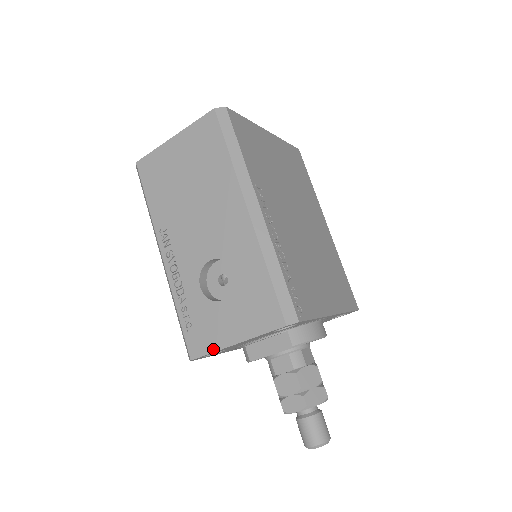
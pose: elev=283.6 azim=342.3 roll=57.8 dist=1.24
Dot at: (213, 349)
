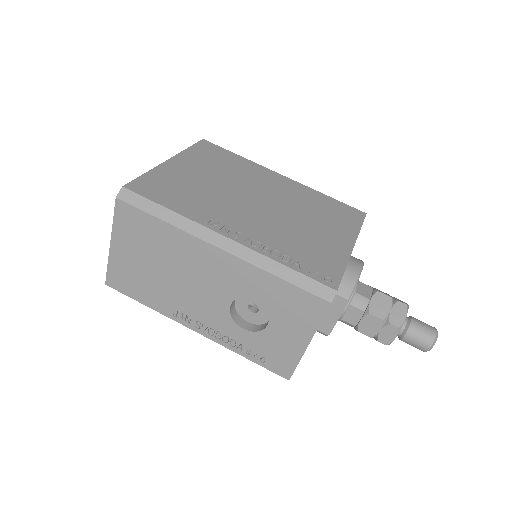
Dot at: (296, 361)
